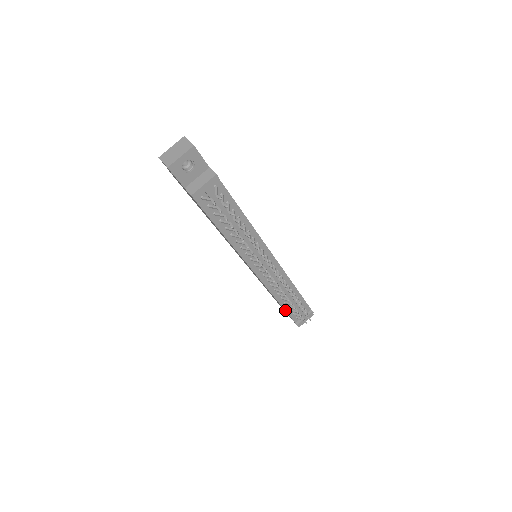
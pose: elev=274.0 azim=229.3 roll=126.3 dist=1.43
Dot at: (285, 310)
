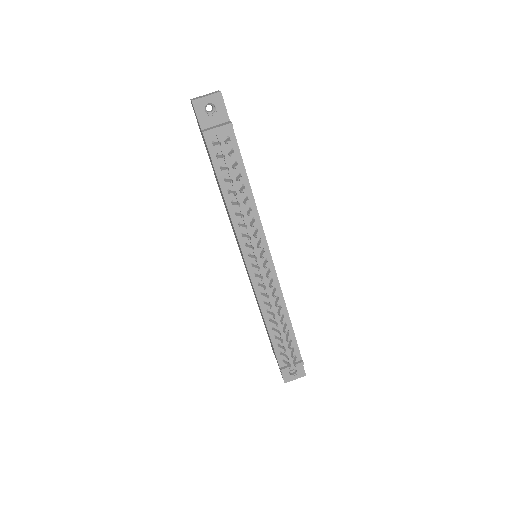
Dot at: (271, 340)
